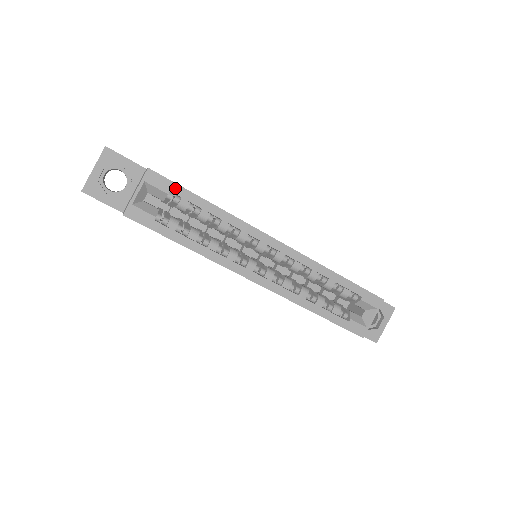
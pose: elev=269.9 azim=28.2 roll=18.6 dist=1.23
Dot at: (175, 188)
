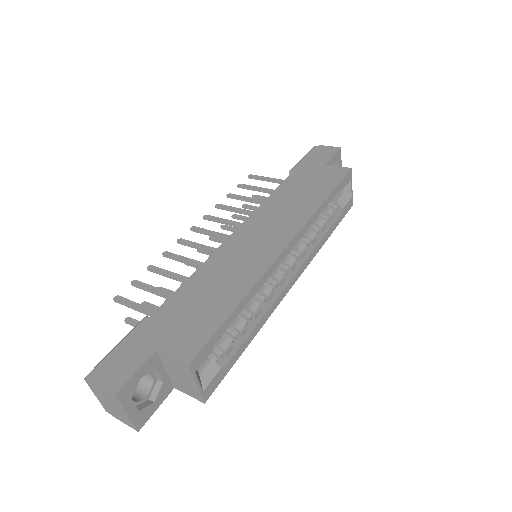
Dot at: (214, 339)
